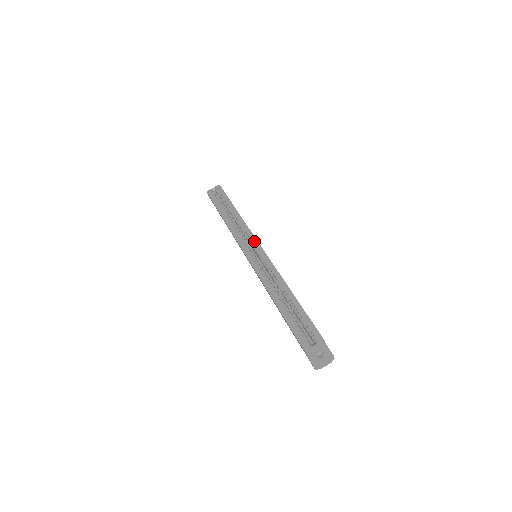
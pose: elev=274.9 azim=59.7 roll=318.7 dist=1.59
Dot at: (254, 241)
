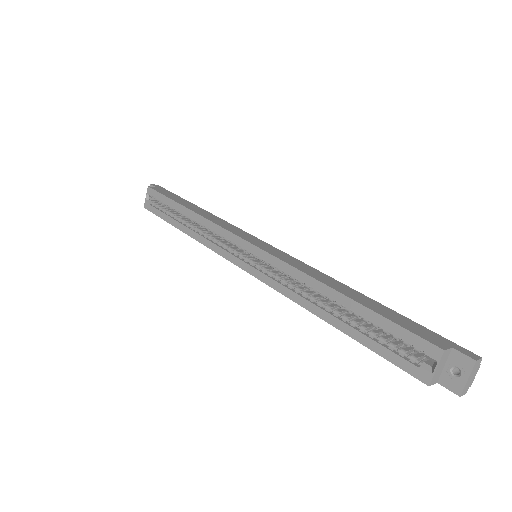
Dot at: (237, 241)
